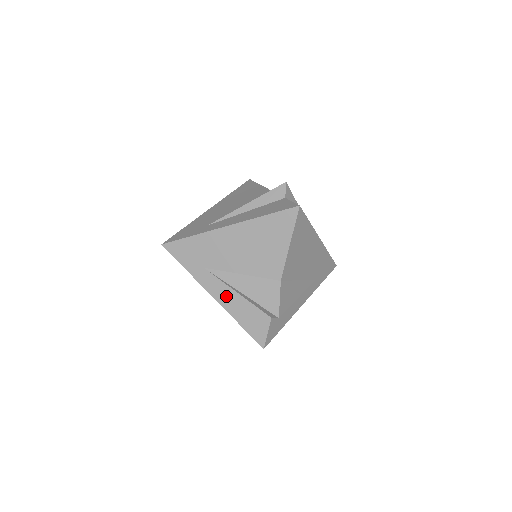
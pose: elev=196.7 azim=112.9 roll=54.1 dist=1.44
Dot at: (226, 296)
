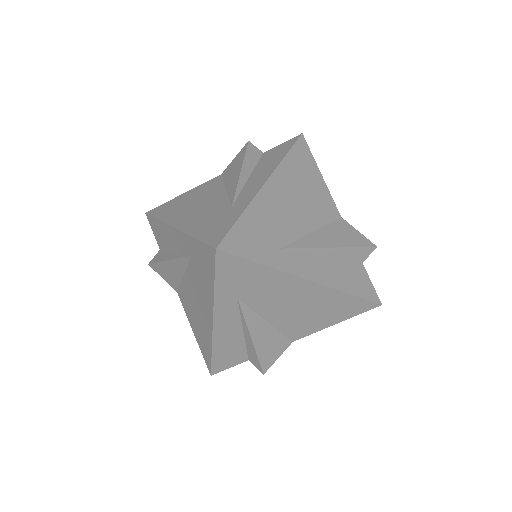
Dot at: (228, 330)
